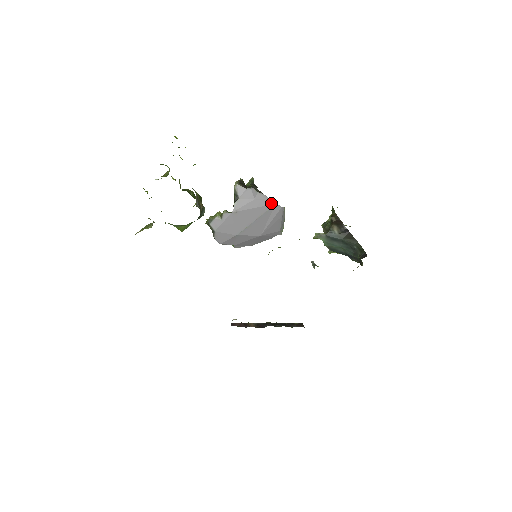
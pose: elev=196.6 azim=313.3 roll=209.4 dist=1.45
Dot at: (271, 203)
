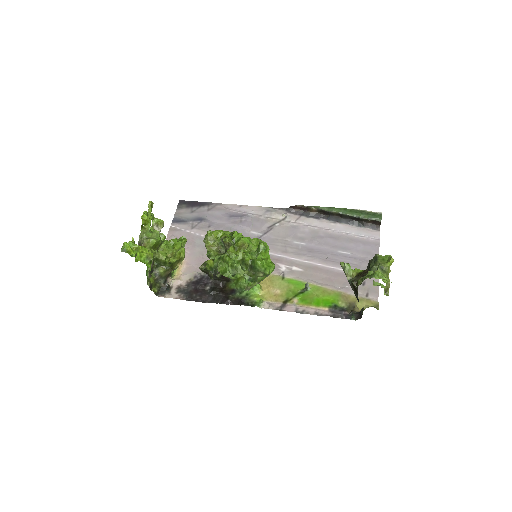
Dot at: occluded
